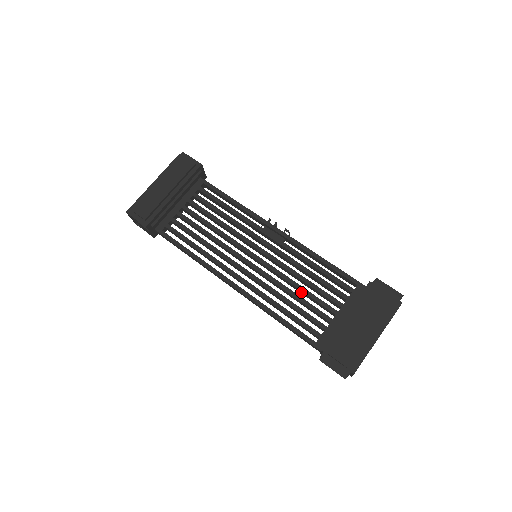
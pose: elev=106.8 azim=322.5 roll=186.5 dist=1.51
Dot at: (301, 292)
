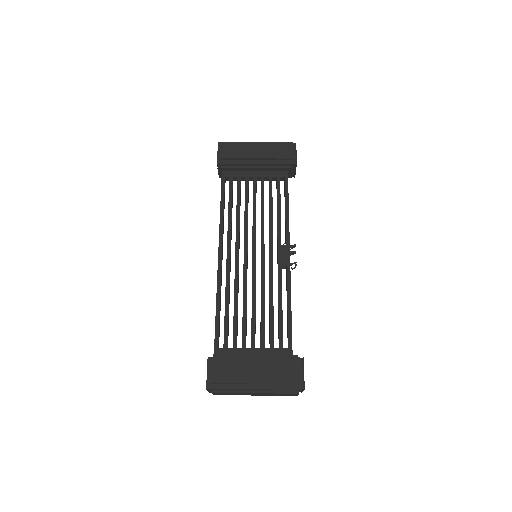
Dot at: (252, 309)
